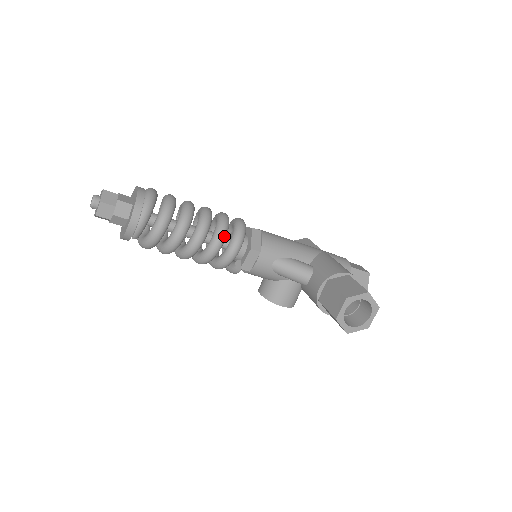
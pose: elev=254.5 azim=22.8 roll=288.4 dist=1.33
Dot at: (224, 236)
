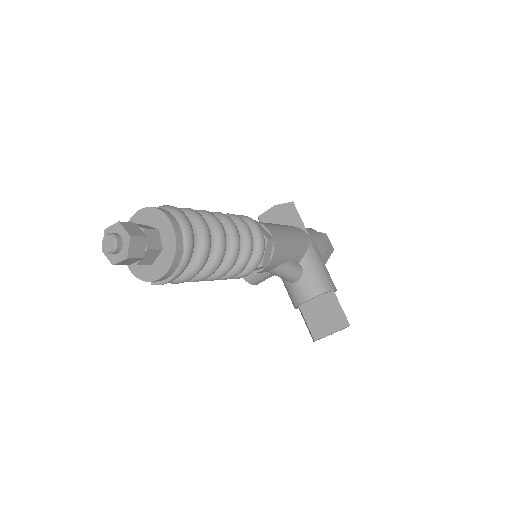
Dot at: occluded
